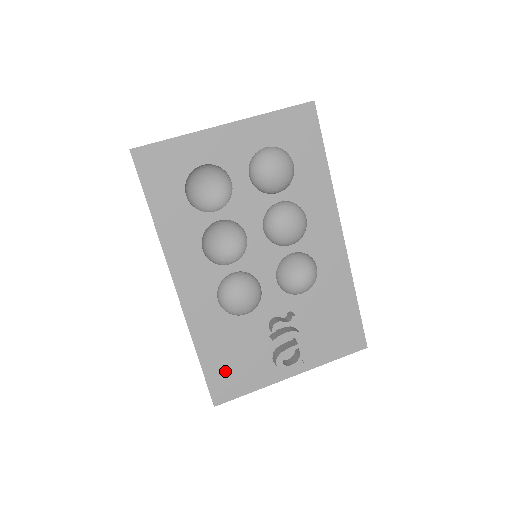
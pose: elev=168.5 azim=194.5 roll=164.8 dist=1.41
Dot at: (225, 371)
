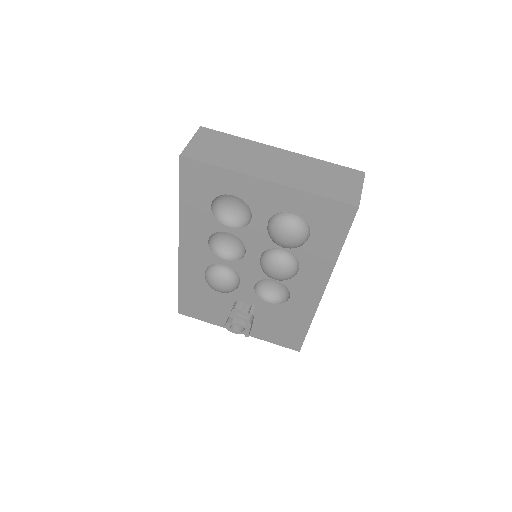
Dot at: (193, 303)
